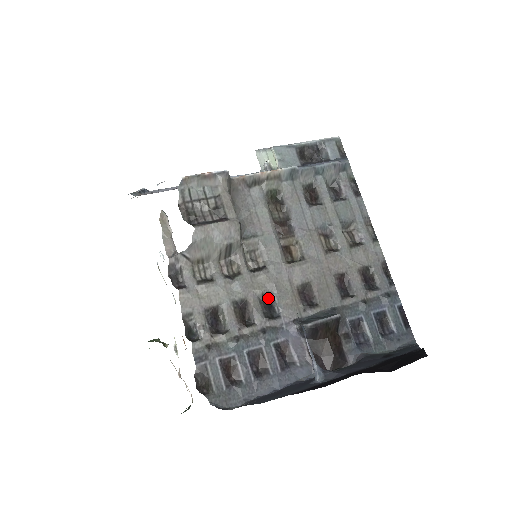
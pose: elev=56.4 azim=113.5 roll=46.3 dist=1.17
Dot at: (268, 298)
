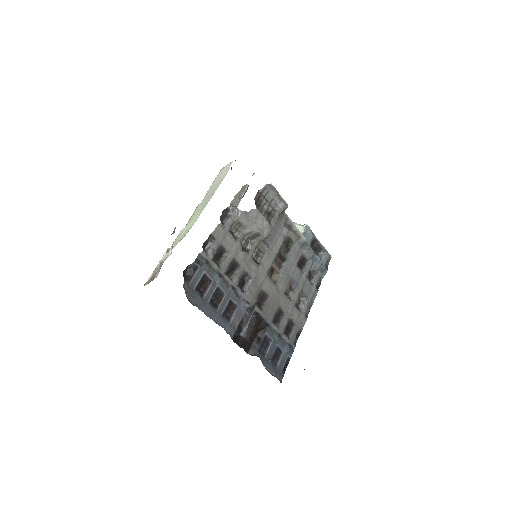
Dot at: (247, 278)
